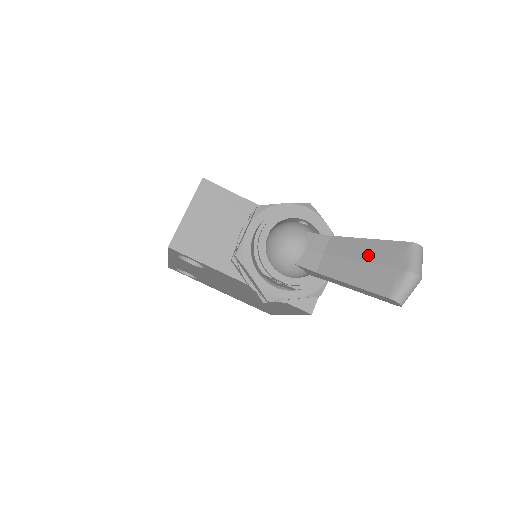
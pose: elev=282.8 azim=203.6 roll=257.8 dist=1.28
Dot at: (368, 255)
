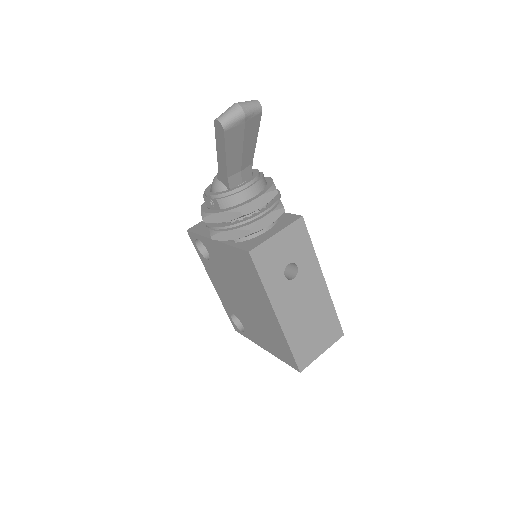
Dot at: occluded
